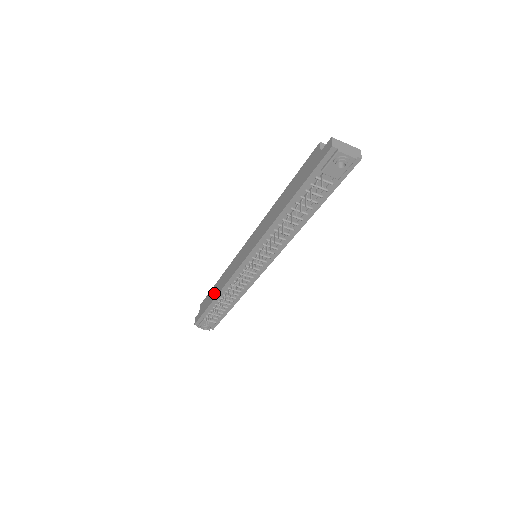
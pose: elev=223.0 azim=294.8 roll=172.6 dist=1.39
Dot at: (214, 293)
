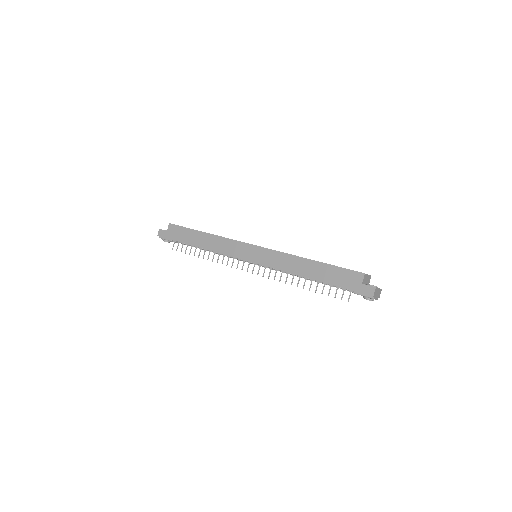
Dot at: (197, 240)
